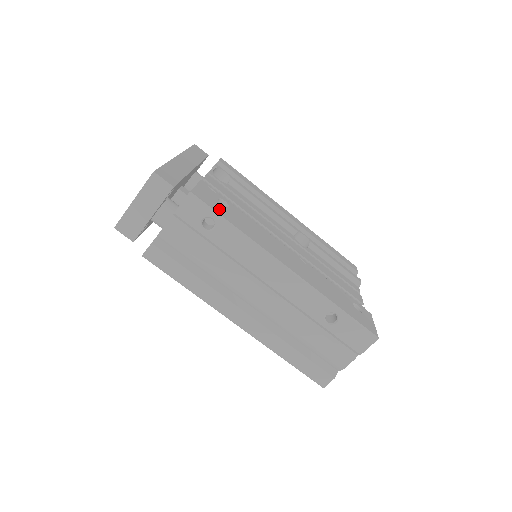
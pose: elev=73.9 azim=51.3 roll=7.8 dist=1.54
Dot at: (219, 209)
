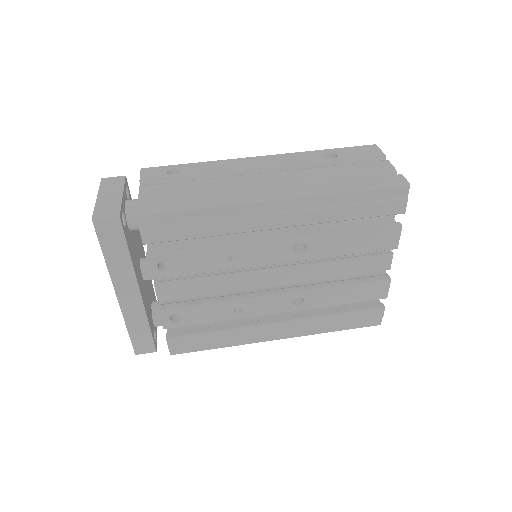
Dot at: occluded
